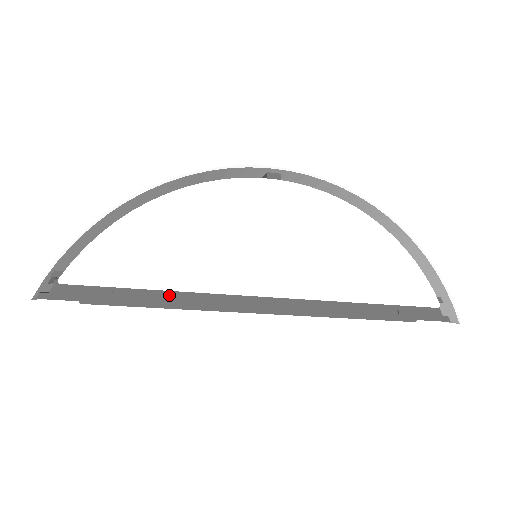
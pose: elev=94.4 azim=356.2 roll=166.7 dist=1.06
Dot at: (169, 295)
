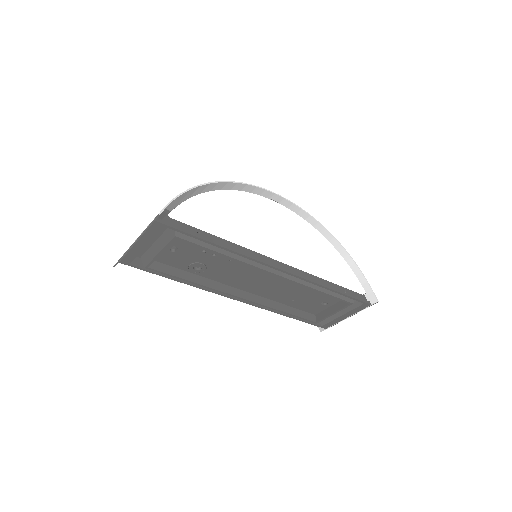
Dot at: (229, 244)
